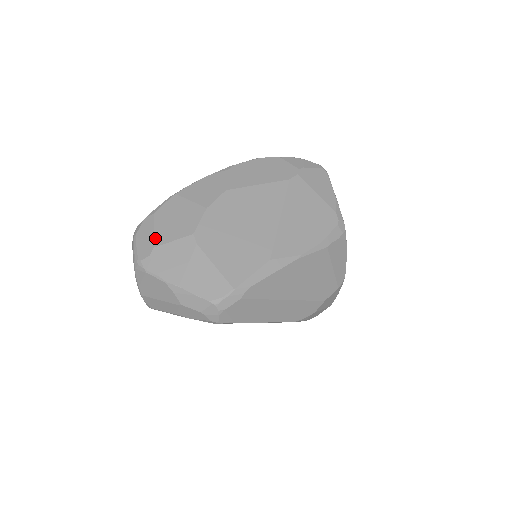
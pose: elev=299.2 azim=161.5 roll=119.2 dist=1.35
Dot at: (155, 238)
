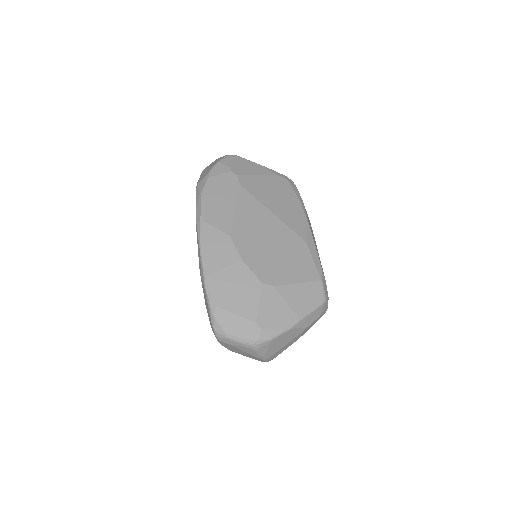
Dot at: (246, 317)
